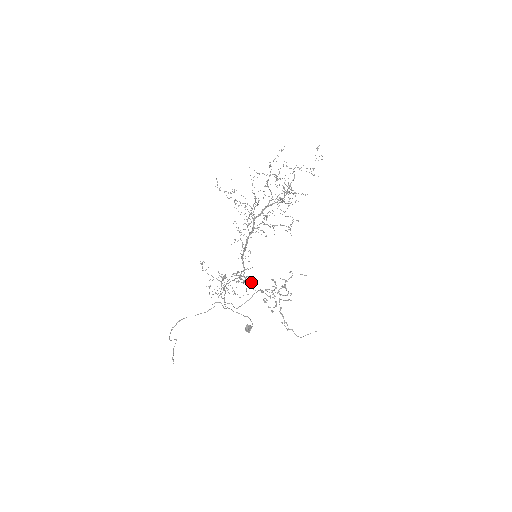
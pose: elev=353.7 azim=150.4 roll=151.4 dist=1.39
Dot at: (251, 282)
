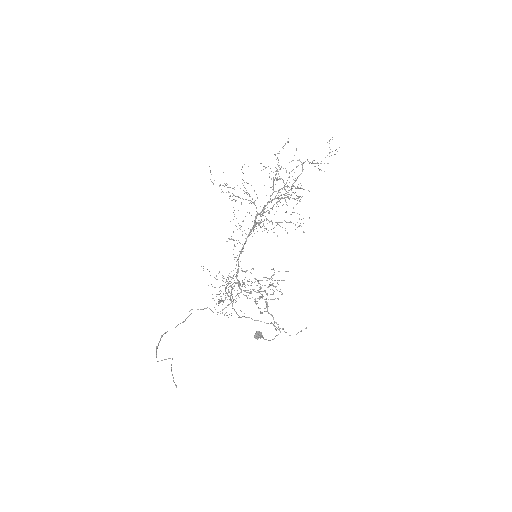
Dot at: (276, 286)
